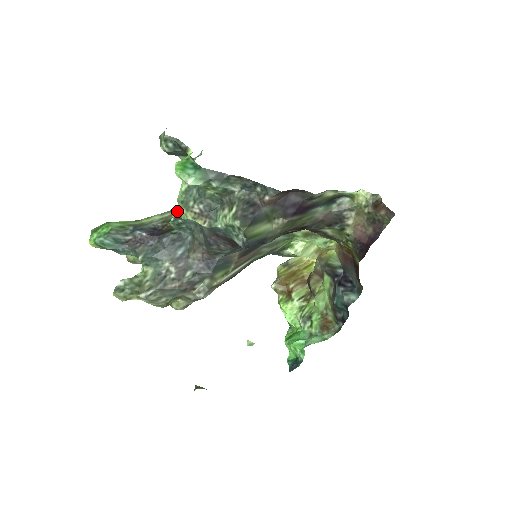
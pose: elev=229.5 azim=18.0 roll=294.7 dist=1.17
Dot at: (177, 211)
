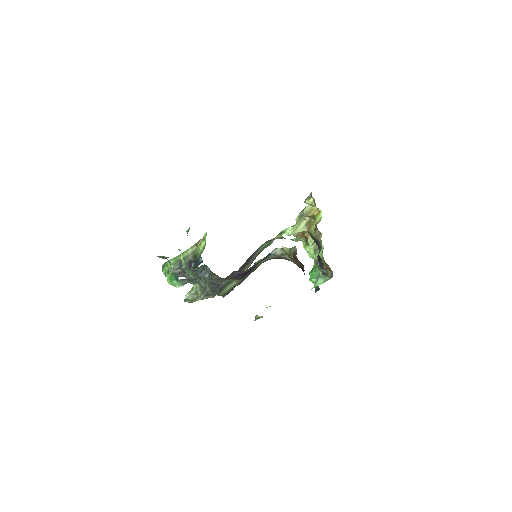
Dot at: (192, 264)
